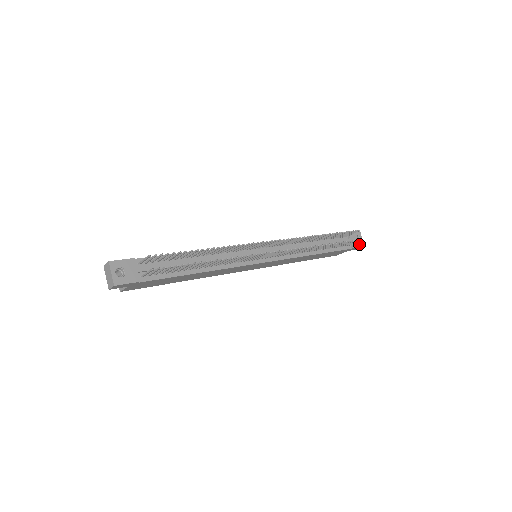
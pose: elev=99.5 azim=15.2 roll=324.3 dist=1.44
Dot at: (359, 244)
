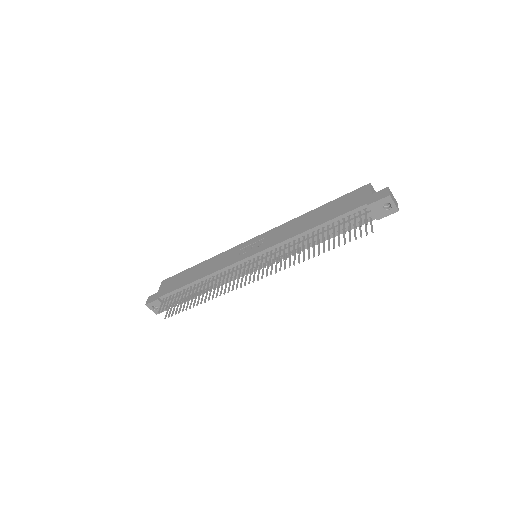
Dot at: (388, 212)
